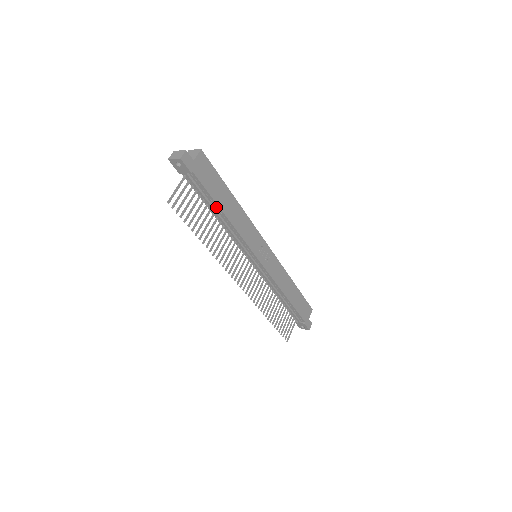
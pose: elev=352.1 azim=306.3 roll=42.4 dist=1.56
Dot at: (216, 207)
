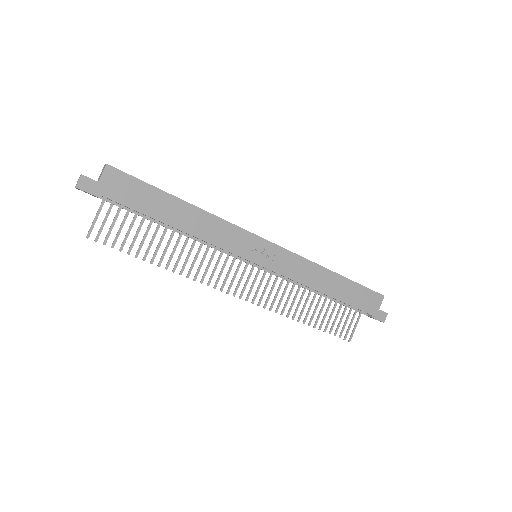
Dot at: (160, 221)
